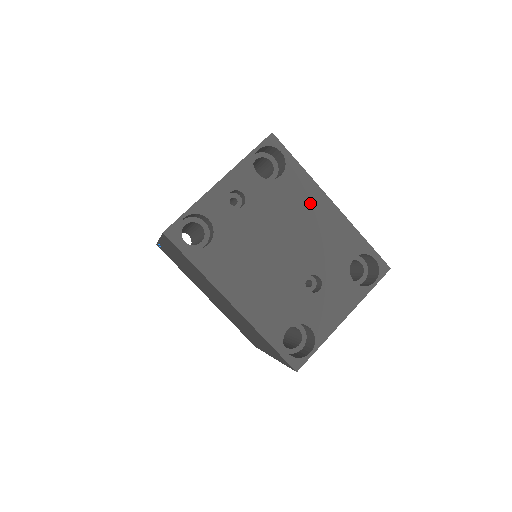
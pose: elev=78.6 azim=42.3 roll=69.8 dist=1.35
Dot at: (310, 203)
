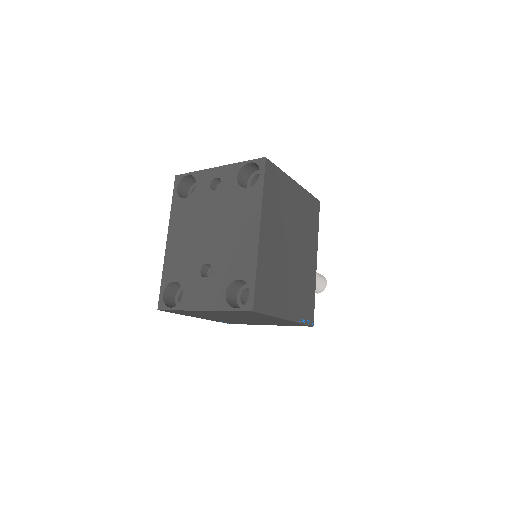
Dot at: (247, 219)
